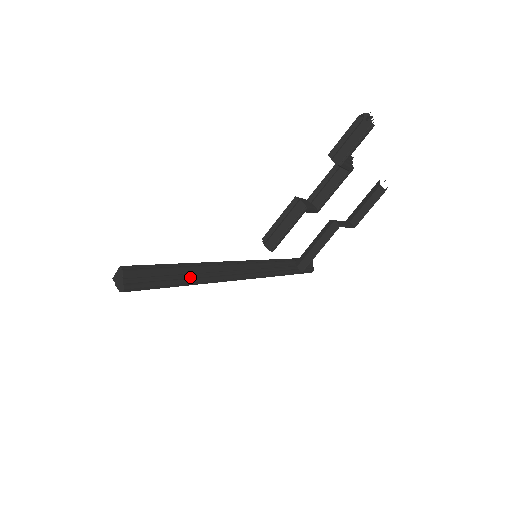
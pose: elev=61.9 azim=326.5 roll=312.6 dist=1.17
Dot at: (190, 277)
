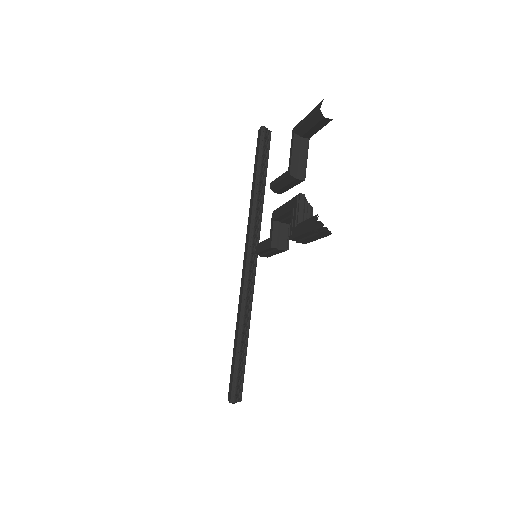
Dot at: (245, 335)
